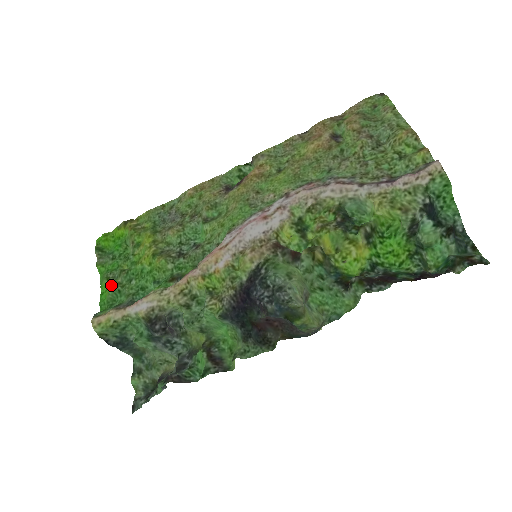
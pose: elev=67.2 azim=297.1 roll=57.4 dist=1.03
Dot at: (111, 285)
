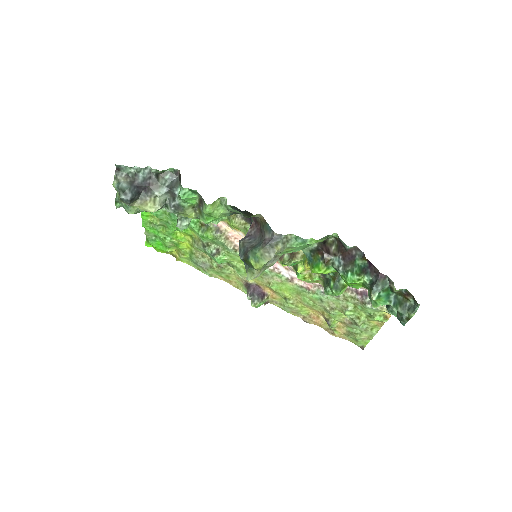
Dot at: occluded
